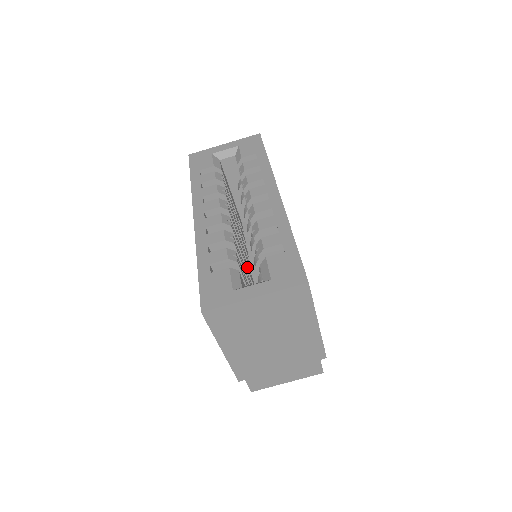
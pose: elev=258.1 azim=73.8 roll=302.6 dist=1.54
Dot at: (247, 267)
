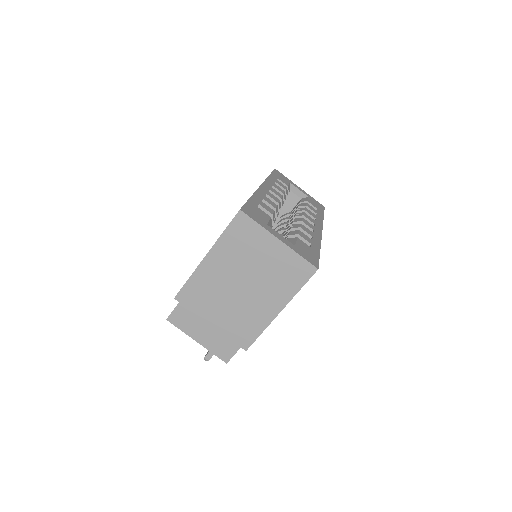
Dot at: occluded
